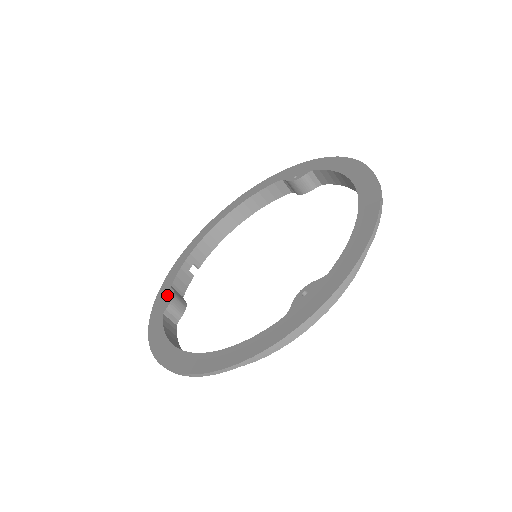
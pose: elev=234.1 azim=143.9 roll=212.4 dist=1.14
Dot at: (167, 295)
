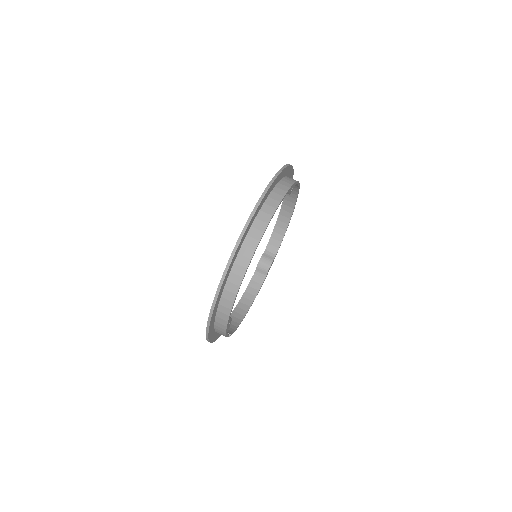
Dot at: occluded
